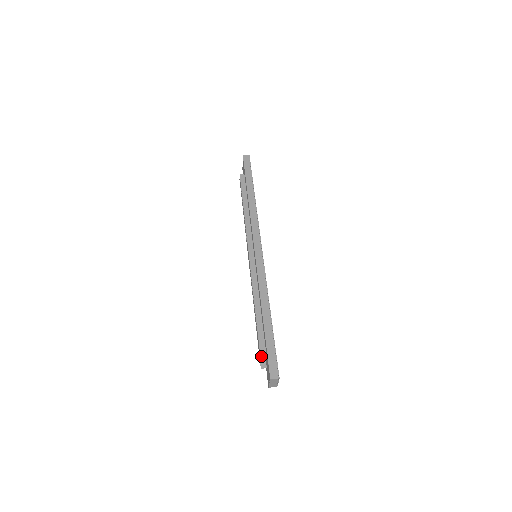
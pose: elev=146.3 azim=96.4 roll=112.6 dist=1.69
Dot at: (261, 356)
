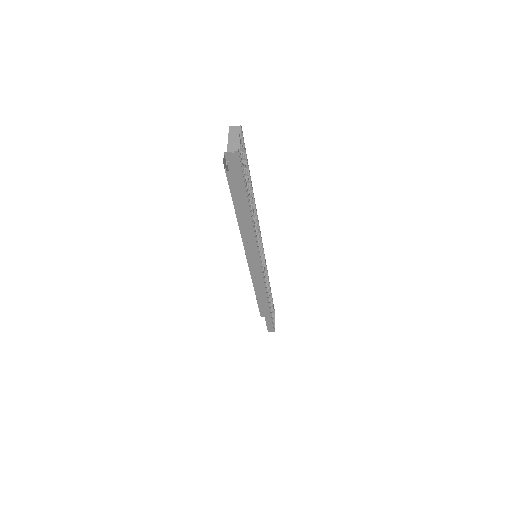
Dot at: (228, 174)
